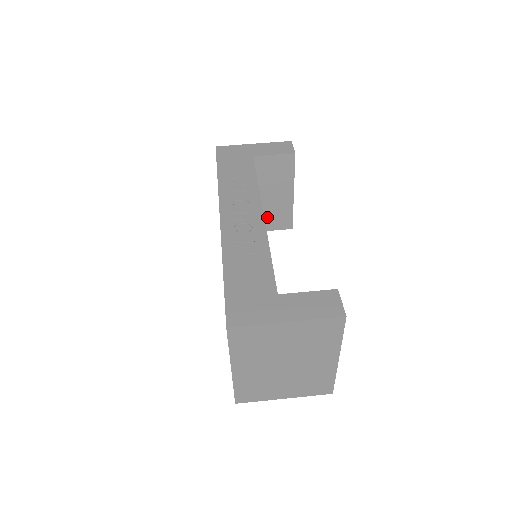
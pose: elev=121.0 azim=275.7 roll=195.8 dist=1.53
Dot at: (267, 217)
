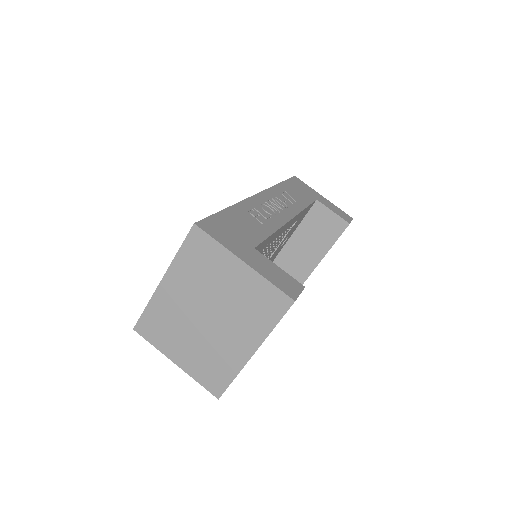
Dot at: (286, 263)
